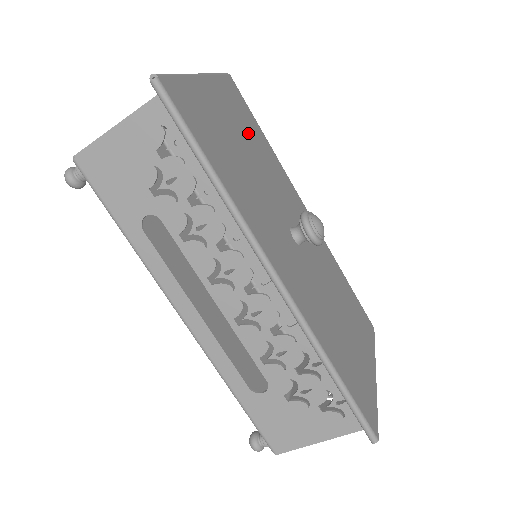
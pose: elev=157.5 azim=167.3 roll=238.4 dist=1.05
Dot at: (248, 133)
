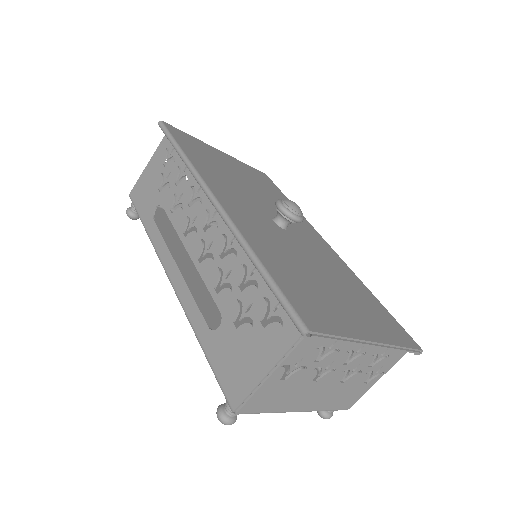
Dot at: (260, 184)
